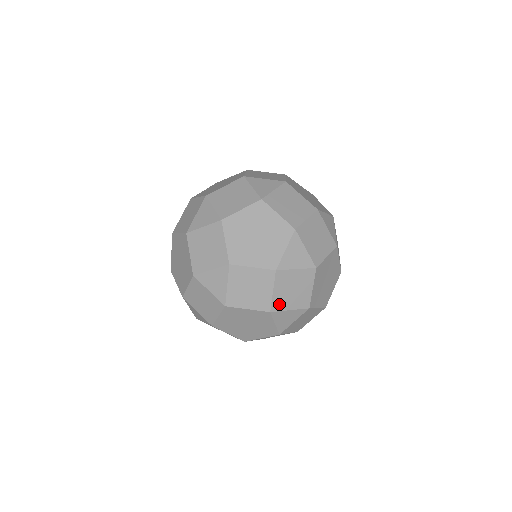
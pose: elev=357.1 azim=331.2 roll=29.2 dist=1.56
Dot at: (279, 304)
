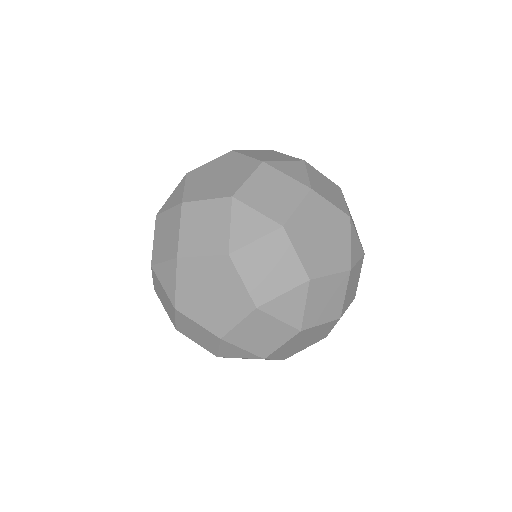
Dot at: (345, 306)
